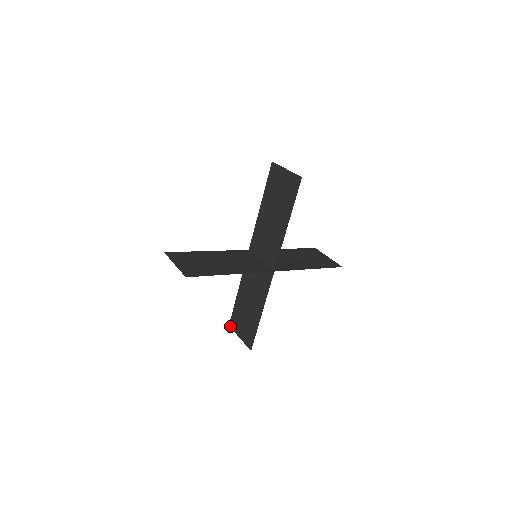
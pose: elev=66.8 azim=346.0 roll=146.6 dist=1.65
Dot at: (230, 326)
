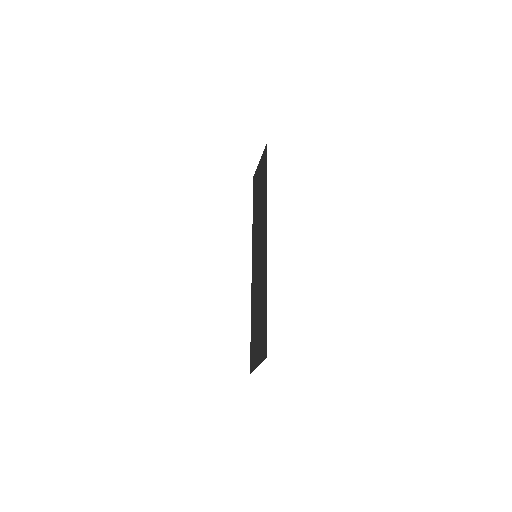
Dot at: (250, 372)
